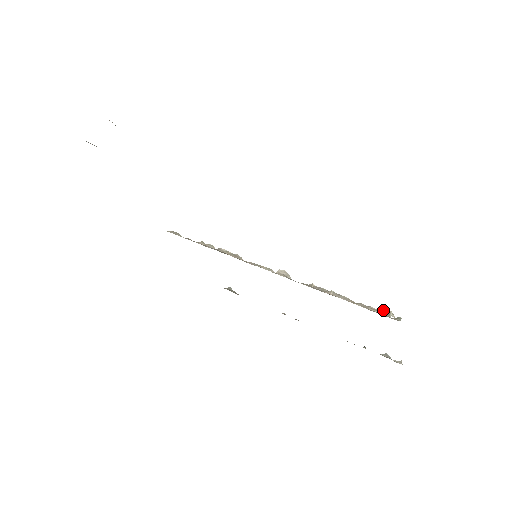
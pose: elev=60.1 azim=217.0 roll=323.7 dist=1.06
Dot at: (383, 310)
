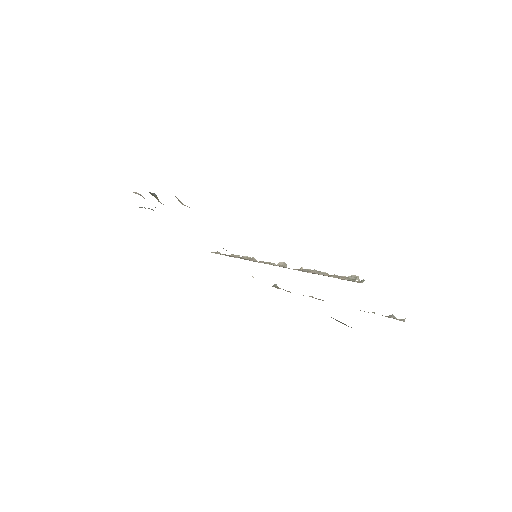
Dot at: (351, 276)
